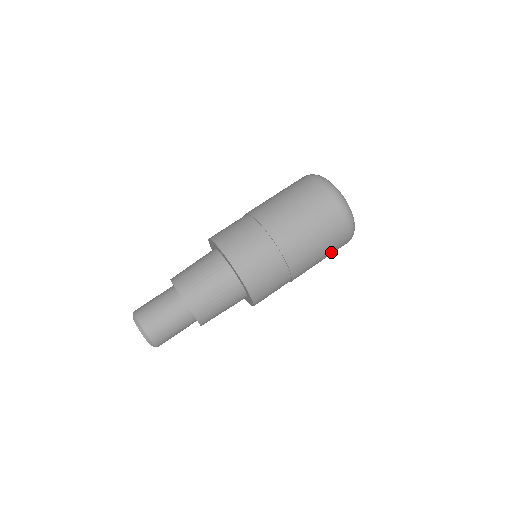
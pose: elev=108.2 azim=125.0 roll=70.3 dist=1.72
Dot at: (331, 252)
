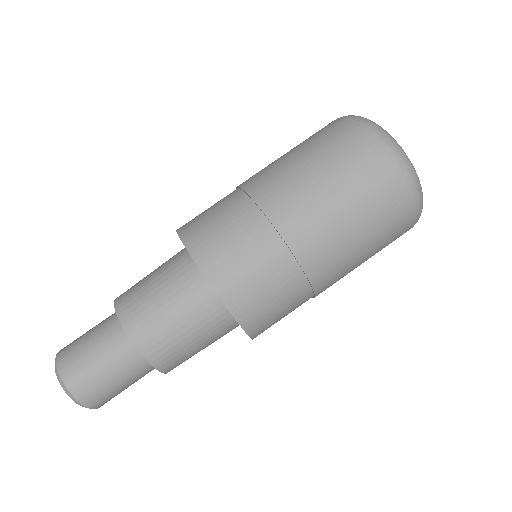
Dot at: (381, 247)
